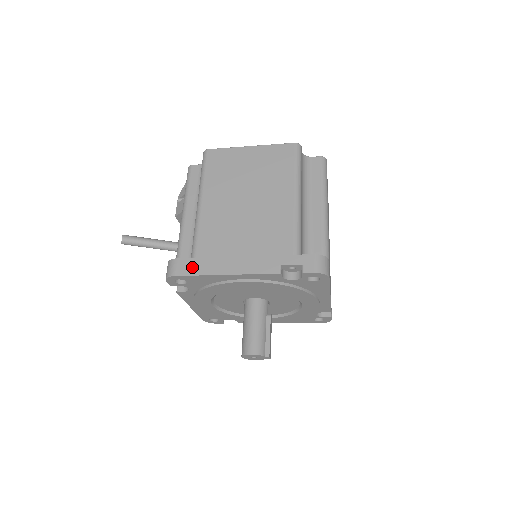
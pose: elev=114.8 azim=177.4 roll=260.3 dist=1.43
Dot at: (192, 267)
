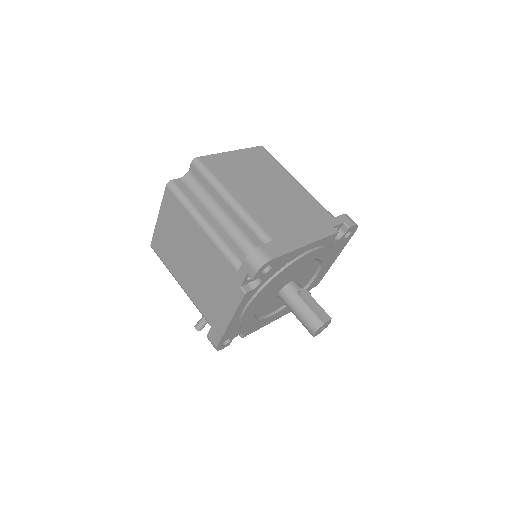
Dot at: (216, 334)
